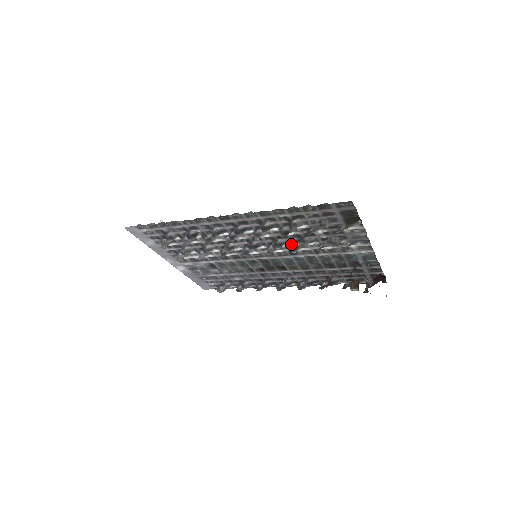
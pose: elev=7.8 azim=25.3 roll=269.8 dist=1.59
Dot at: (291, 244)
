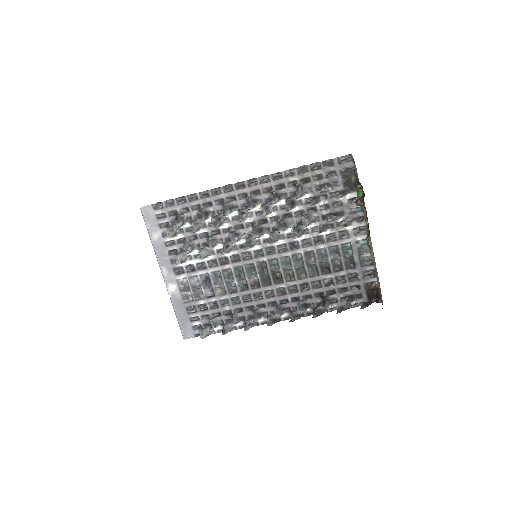
Dot at: (293, 227)
